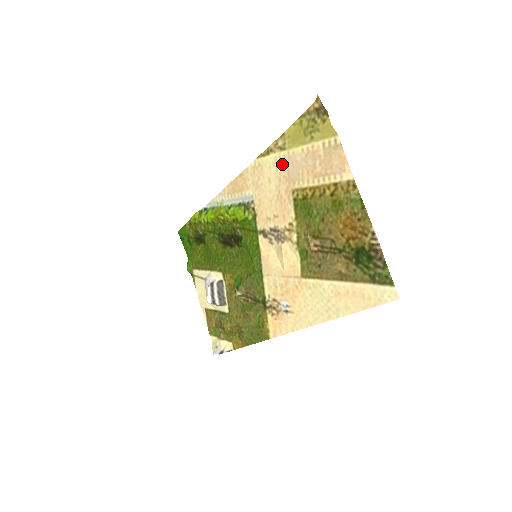
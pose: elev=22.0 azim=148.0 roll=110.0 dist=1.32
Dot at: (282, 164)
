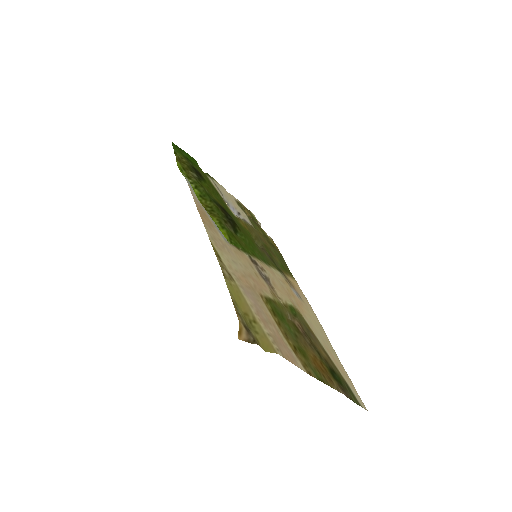
Dot at: (238, 278)
